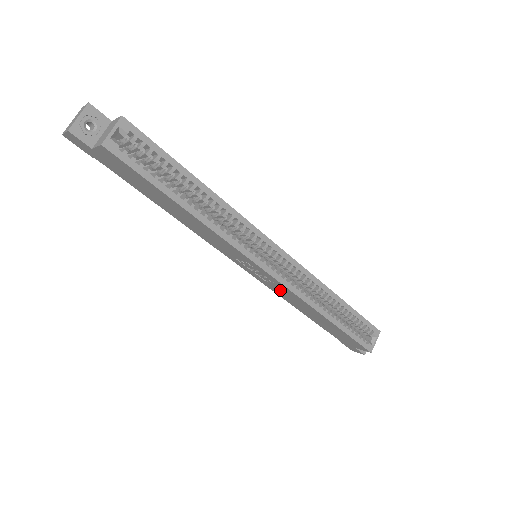
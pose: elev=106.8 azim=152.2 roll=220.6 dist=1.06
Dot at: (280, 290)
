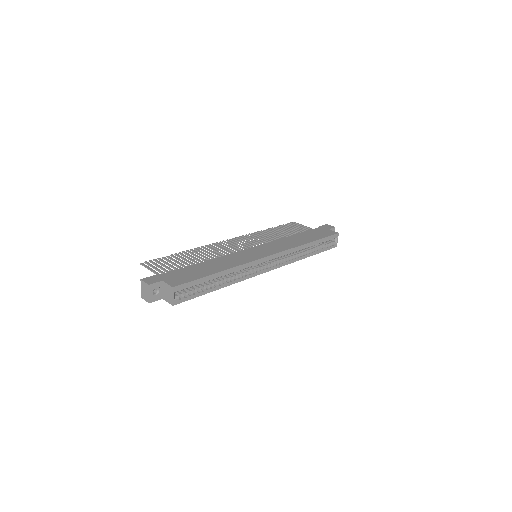
Dot at: occluded
